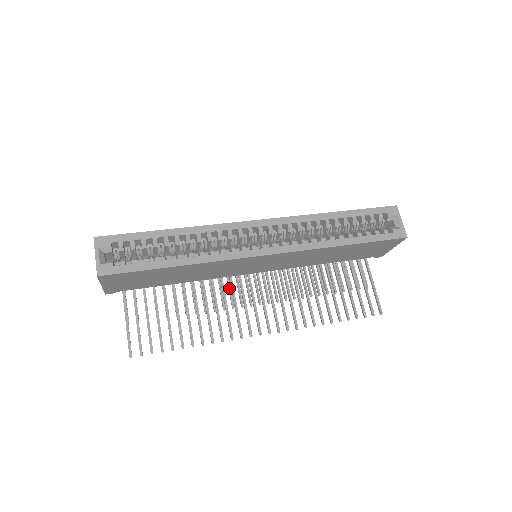
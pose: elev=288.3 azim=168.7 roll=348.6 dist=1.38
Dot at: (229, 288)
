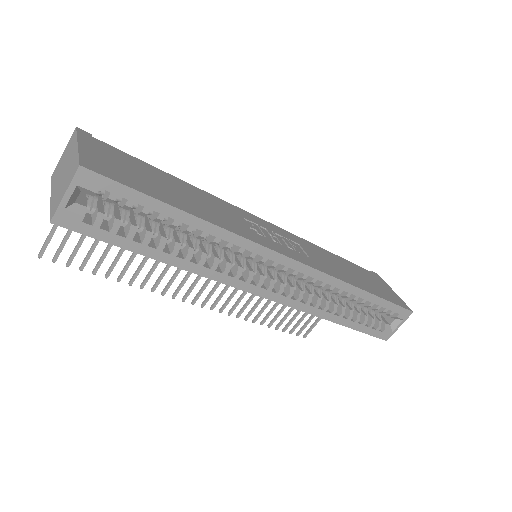
Dot at: occluded
